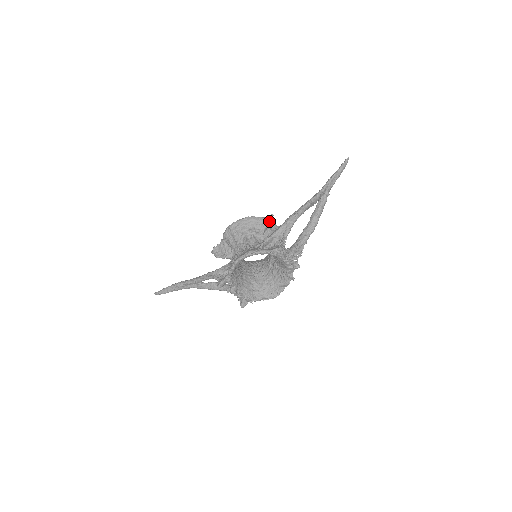
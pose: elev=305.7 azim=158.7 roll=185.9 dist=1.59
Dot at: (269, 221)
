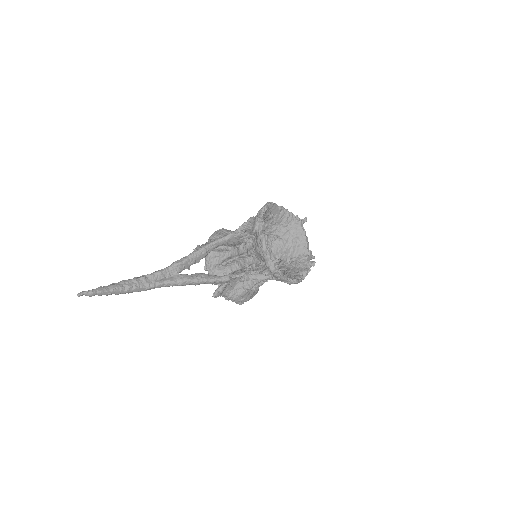
Dot at: occluded
